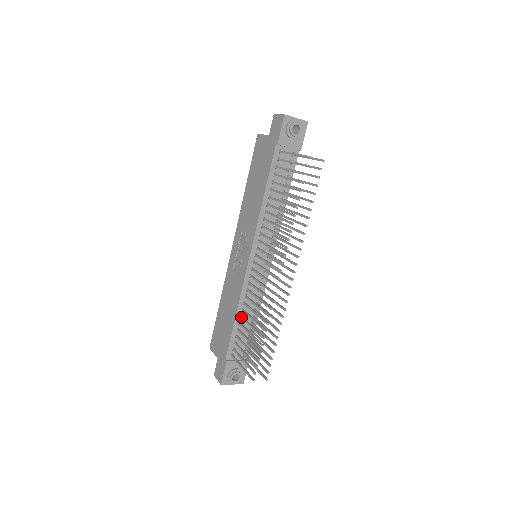
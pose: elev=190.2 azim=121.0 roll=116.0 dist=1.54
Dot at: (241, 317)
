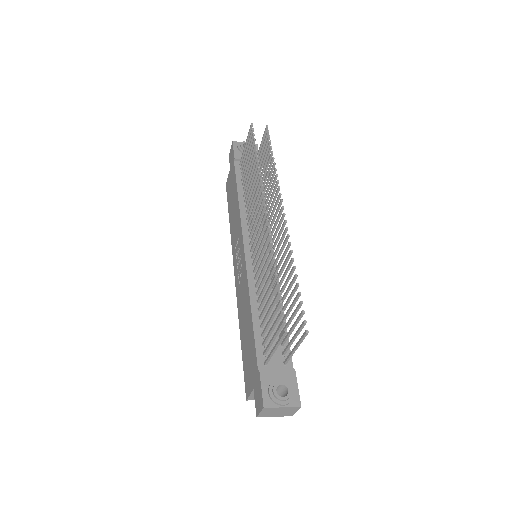
Dot at: (258, 308)
